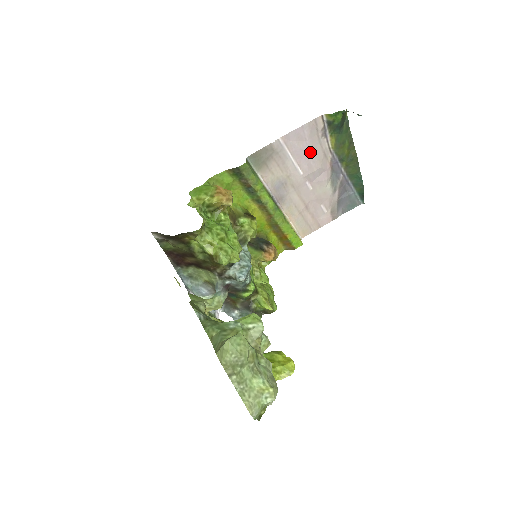
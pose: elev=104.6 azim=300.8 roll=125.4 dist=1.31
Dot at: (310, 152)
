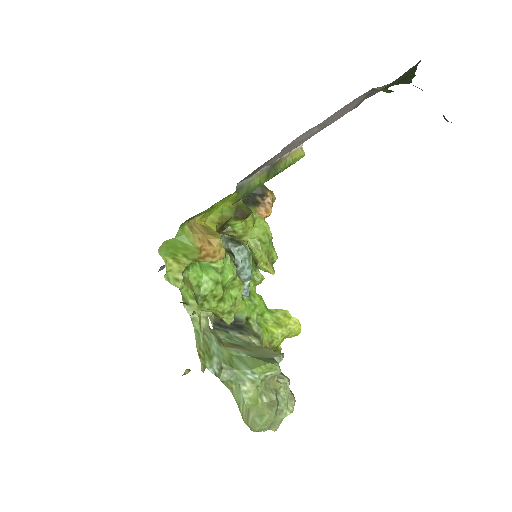
Dot at: (337, 116)
